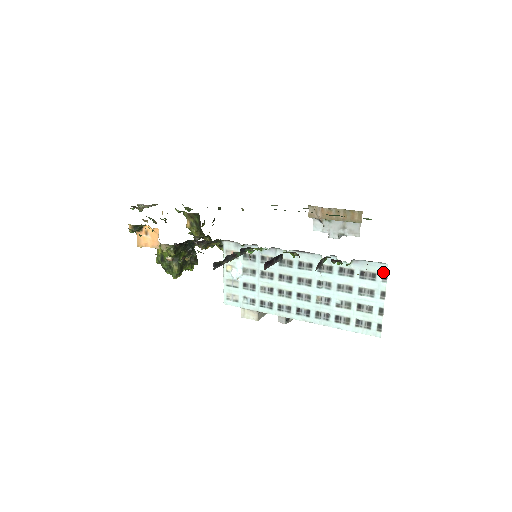
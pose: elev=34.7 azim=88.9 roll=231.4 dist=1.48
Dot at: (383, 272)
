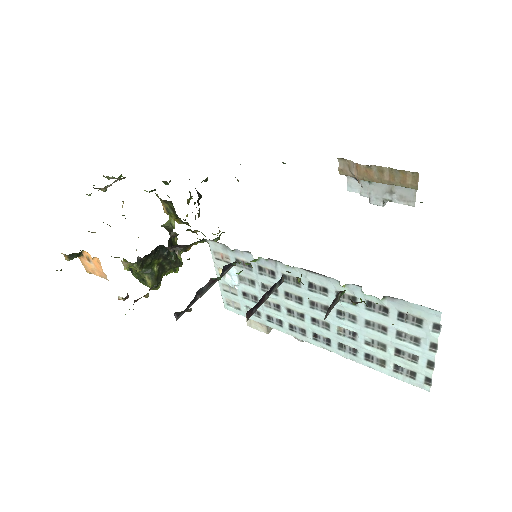
Dot at: (434, 320)
